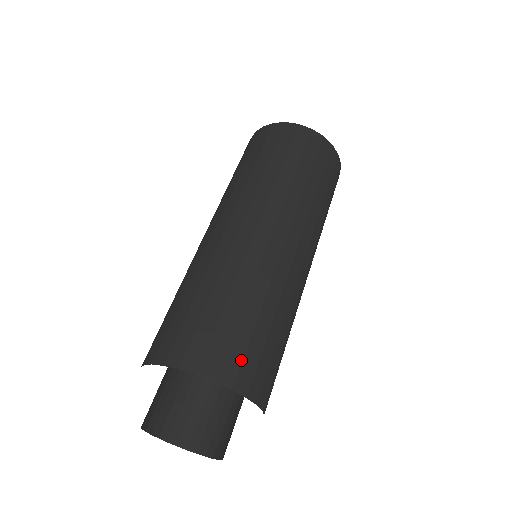
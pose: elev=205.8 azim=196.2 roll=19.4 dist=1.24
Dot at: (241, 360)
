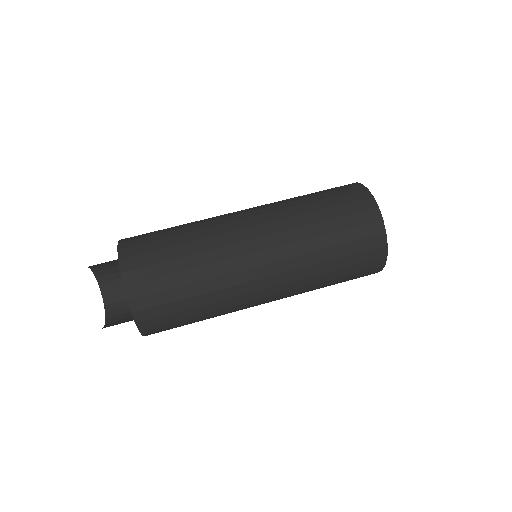
Dot at: (143, 265)
